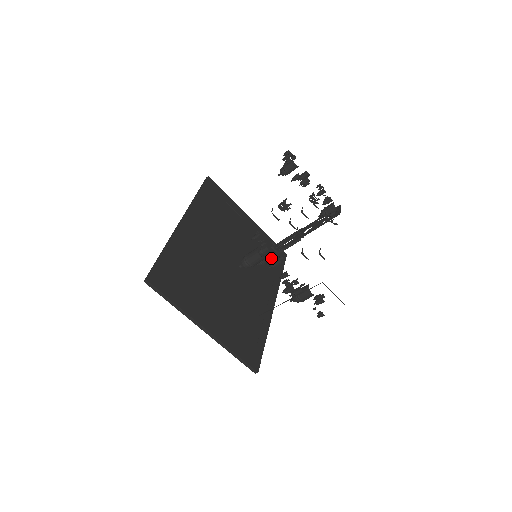
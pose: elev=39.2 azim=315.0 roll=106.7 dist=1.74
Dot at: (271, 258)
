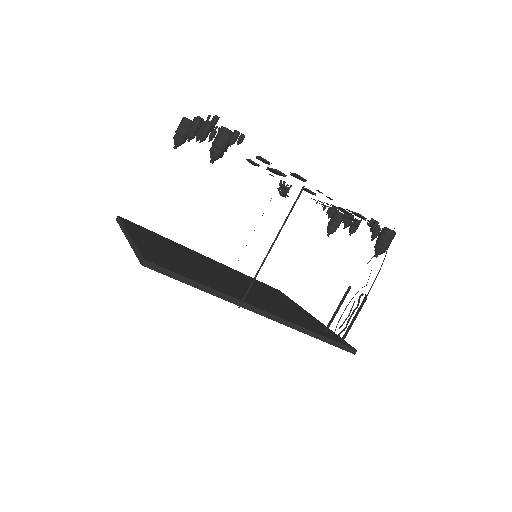
Dot at: (315, 327)
